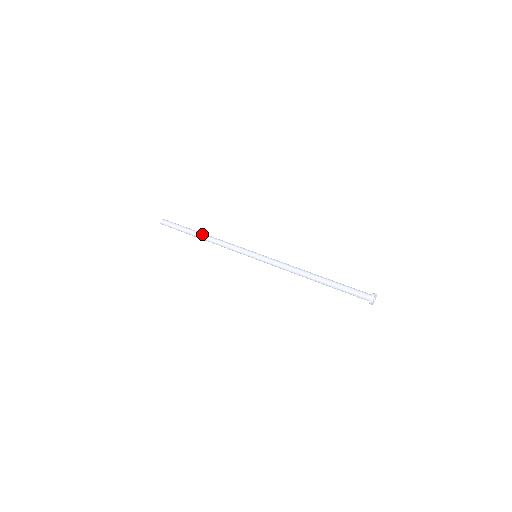
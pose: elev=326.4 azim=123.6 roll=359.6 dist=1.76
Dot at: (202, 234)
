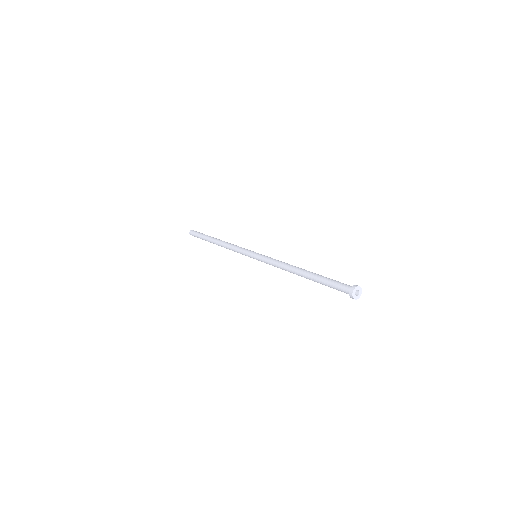
Dot at: (215, 242)
